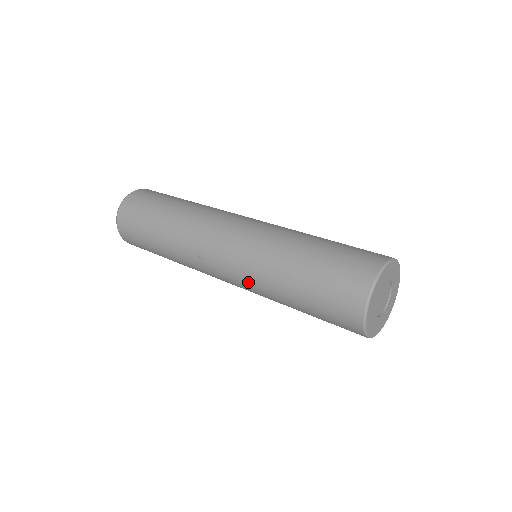
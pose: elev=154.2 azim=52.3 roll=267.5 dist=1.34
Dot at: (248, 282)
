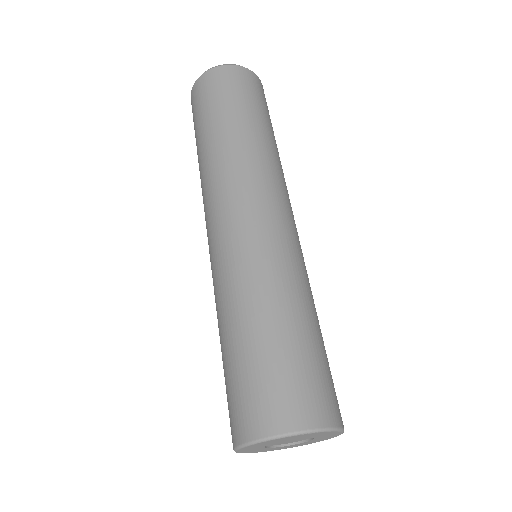
Dot at: occluded
